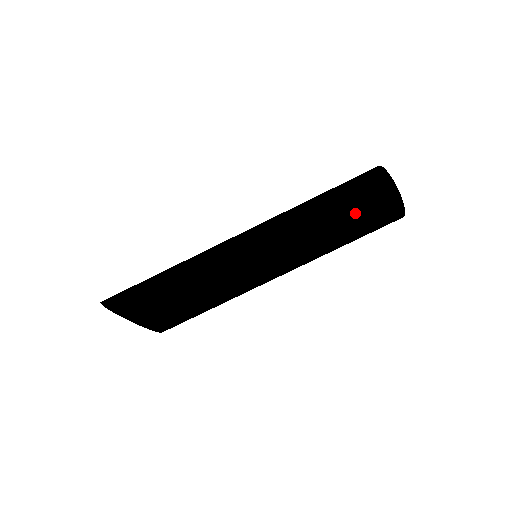
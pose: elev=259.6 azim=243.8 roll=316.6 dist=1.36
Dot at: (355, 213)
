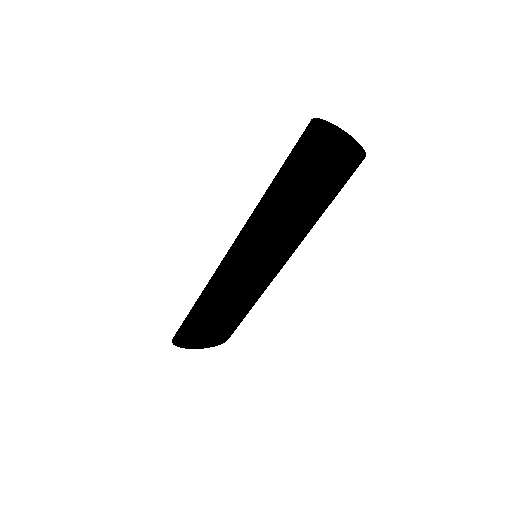
Dot at: (316, 196)
